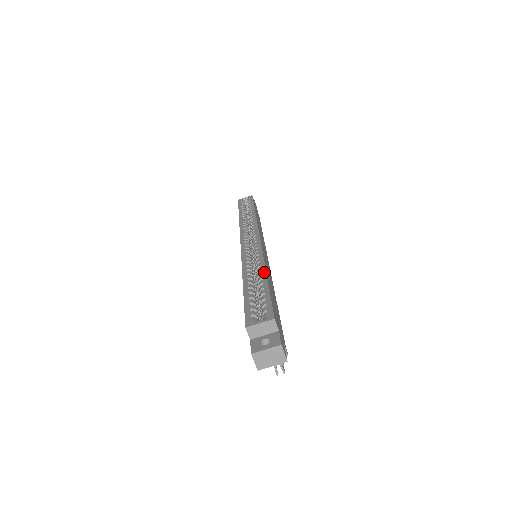
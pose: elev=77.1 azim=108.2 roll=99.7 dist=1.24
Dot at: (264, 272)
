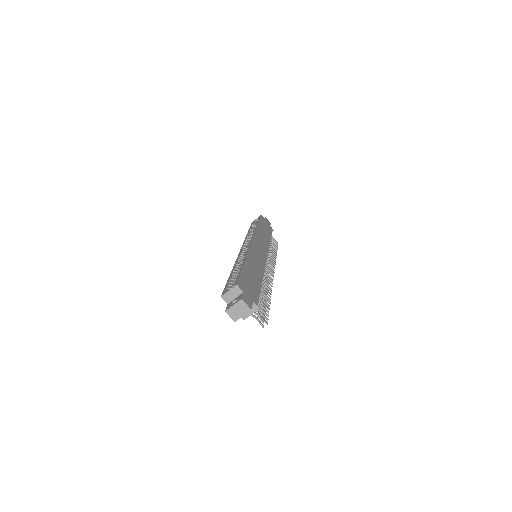
Dot at: (244, 261)
